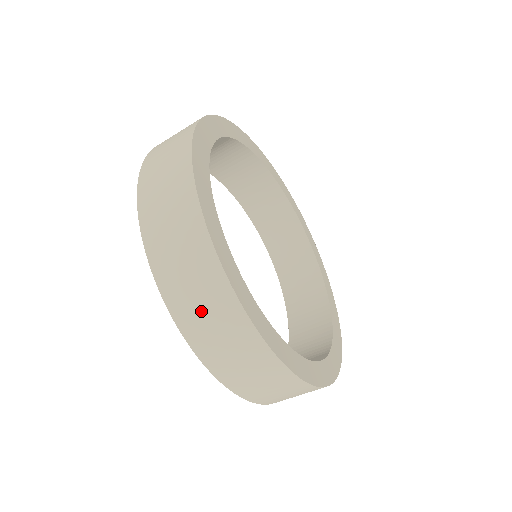
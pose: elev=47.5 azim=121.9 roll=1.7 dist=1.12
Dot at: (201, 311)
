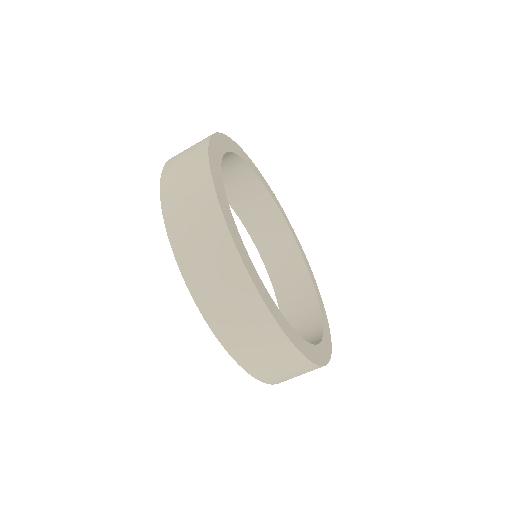
Dot at: (268, 361)
